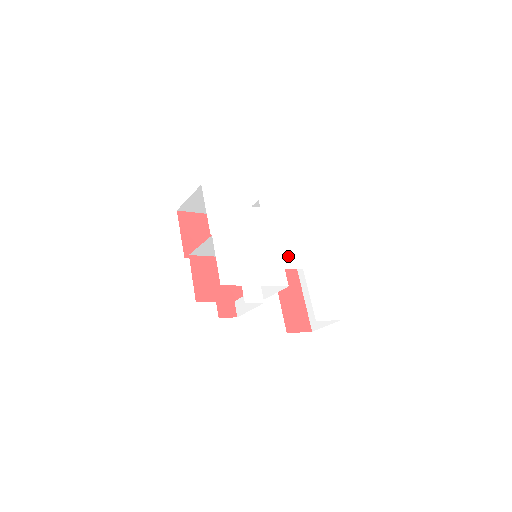
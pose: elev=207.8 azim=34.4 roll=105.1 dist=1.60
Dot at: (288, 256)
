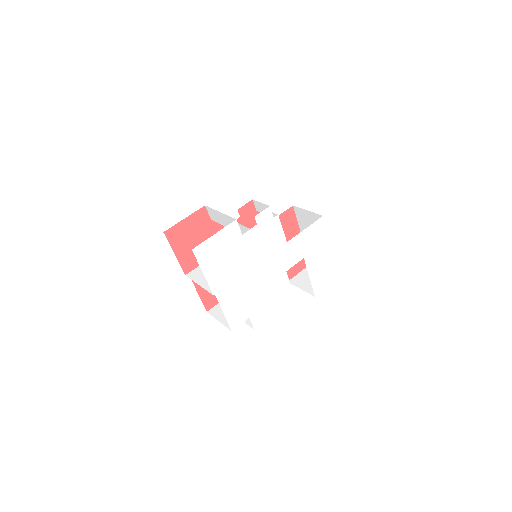
Dot at: (289, 256)
